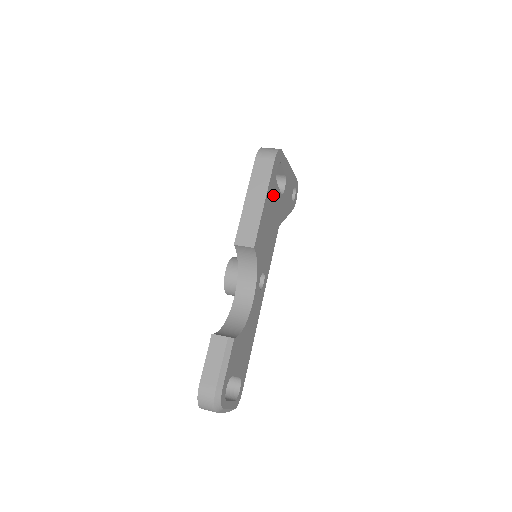
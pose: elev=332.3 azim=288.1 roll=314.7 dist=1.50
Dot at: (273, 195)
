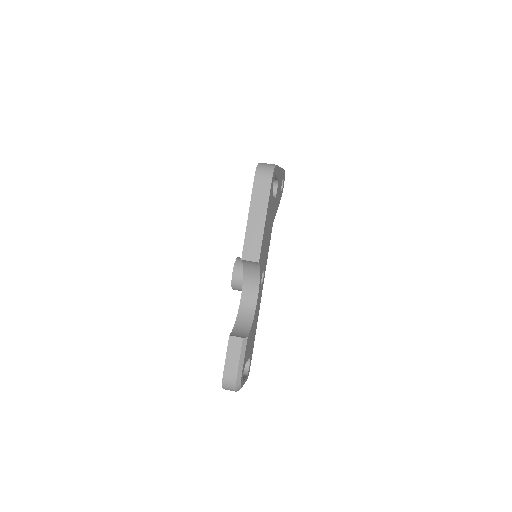
Dot at: (270, 207)
